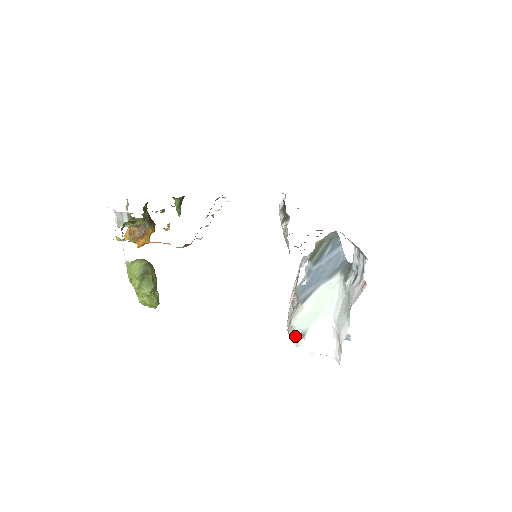
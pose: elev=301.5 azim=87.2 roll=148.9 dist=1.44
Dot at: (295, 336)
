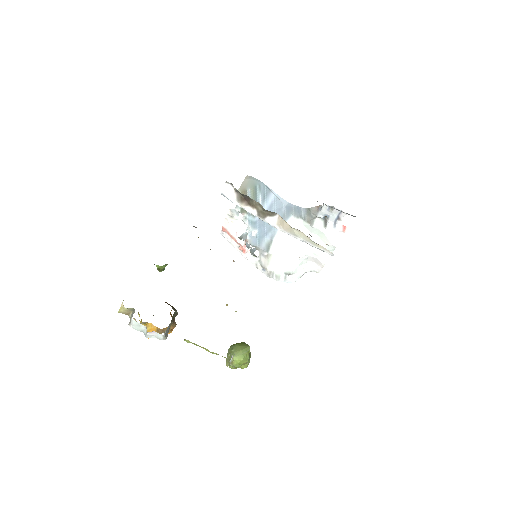
Dot at: (280, 277)
